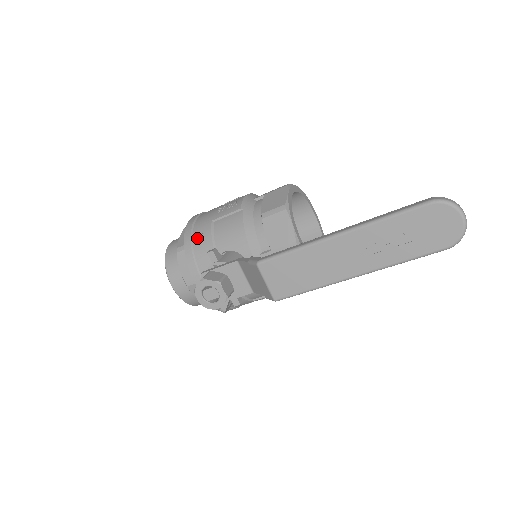
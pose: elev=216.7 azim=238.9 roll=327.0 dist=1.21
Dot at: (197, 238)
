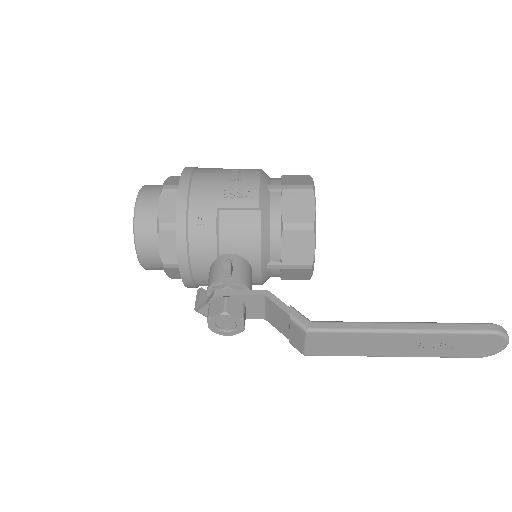
Dot at: (195, 226)
